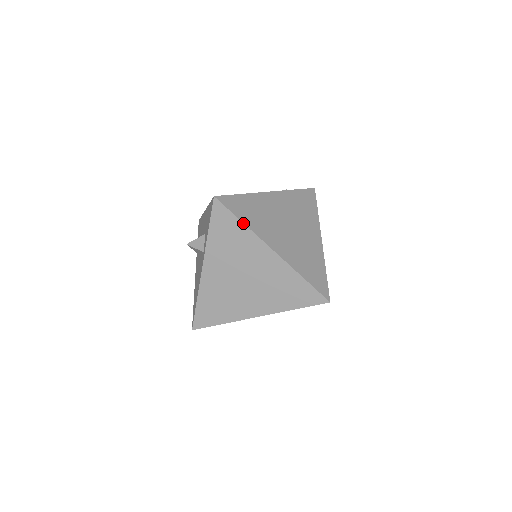
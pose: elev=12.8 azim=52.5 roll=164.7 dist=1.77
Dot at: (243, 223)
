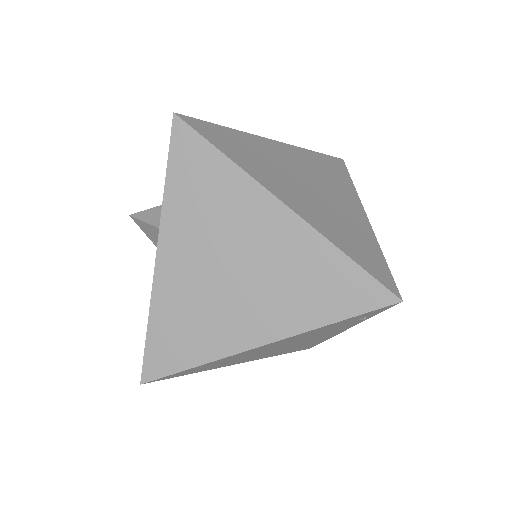
Dot at: (227, 157)
